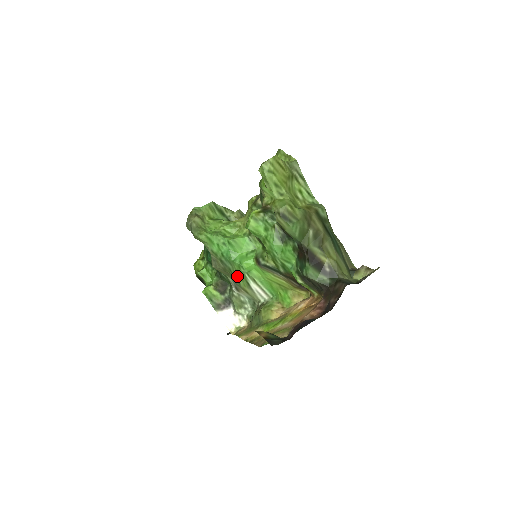
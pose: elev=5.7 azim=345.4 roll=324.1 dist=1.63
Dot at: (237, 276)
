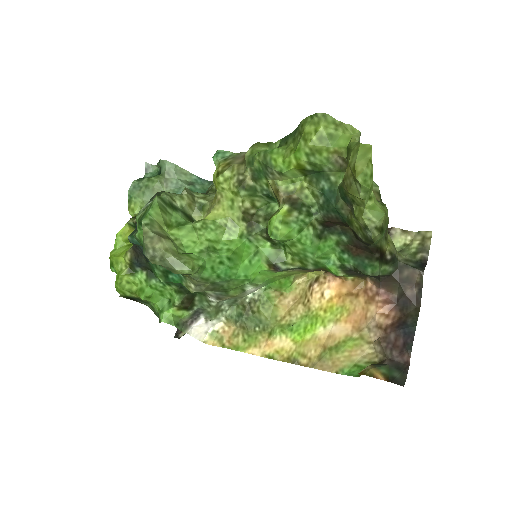
Dot at: (230, 289)
